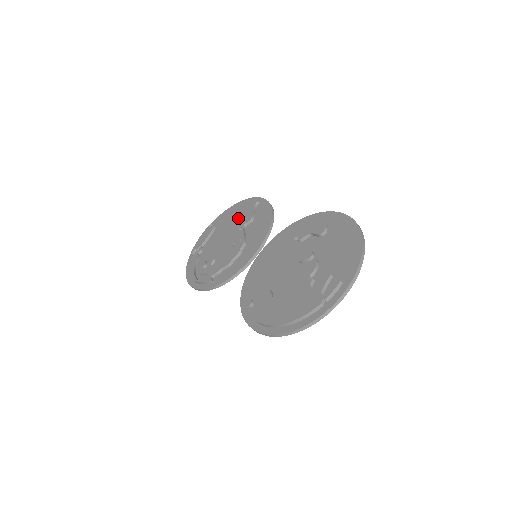
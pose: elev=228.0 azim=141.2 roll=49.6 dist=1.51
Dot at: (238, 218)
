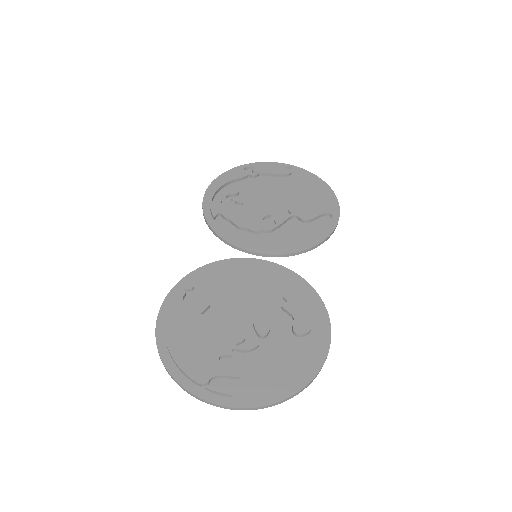
Dot at: (304, 201)
